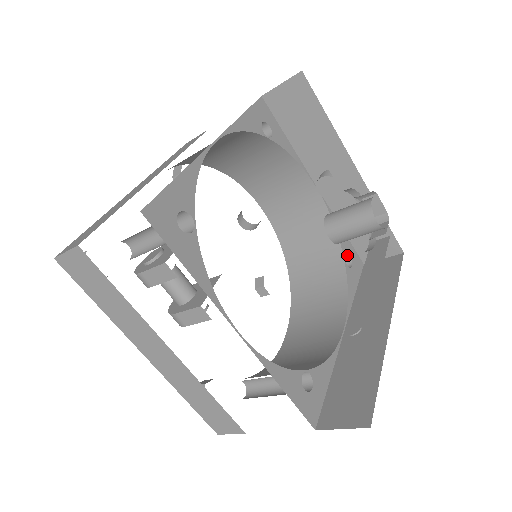
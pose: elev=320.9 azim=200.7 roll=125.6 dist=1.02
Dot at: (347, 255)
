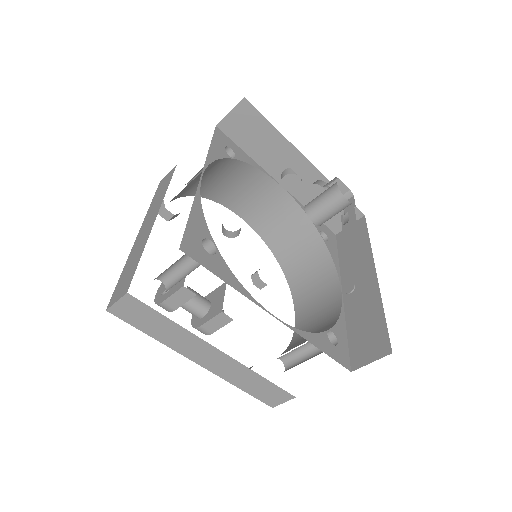
Dot at: (321, 232)
